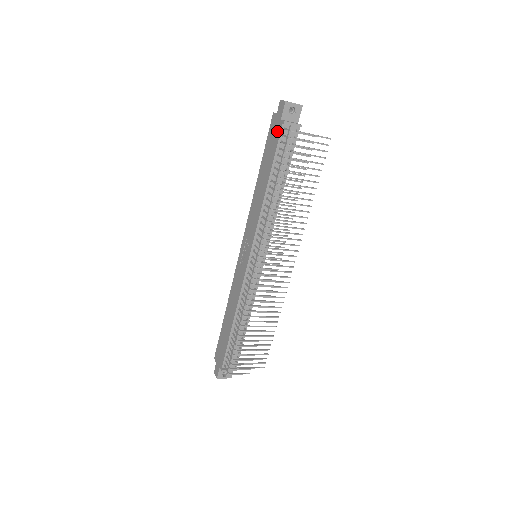
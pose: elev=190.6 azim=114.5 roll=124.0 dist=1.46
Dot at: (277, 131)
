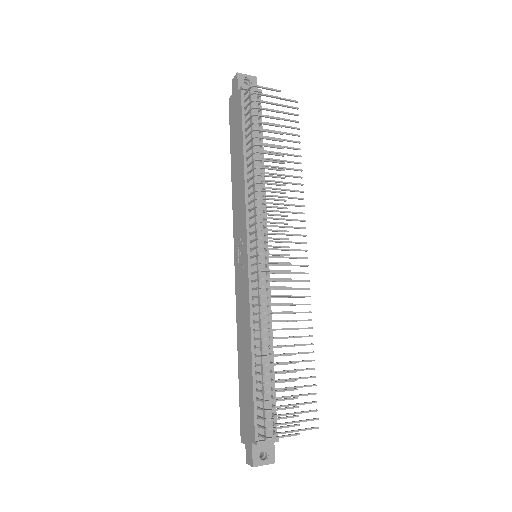
Dot at: (237, 103)
